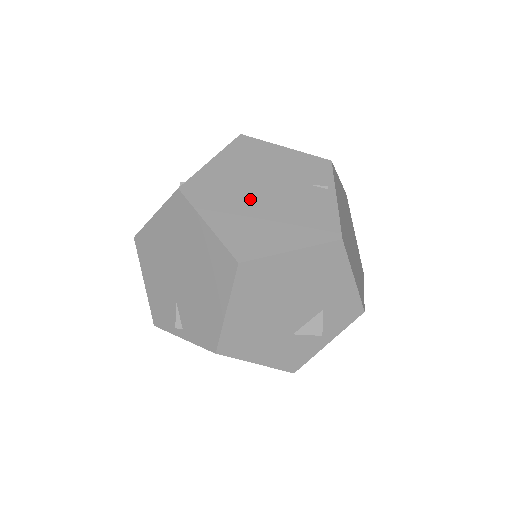
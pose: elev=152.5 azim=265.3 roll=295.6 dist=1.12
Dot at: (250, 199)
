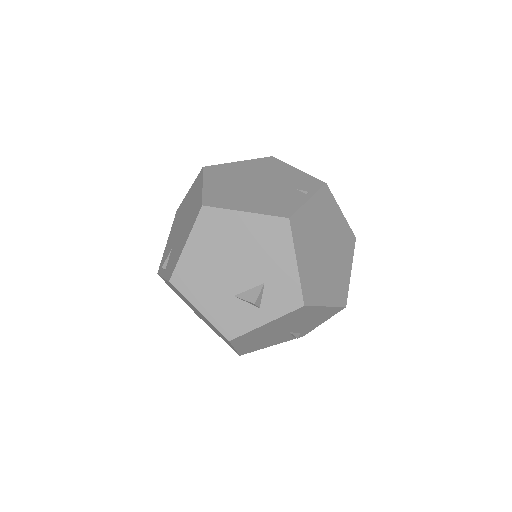
Dot at: (244, 183)
